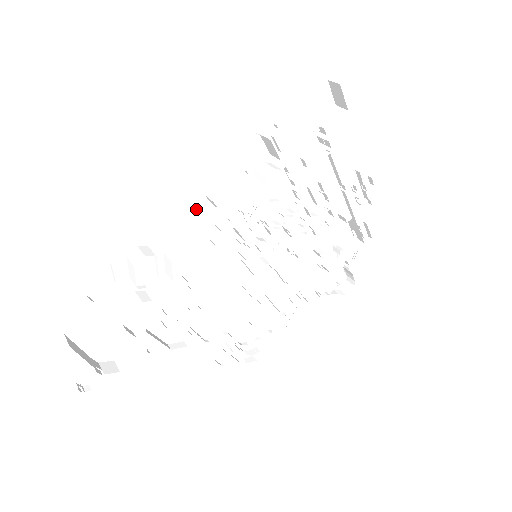
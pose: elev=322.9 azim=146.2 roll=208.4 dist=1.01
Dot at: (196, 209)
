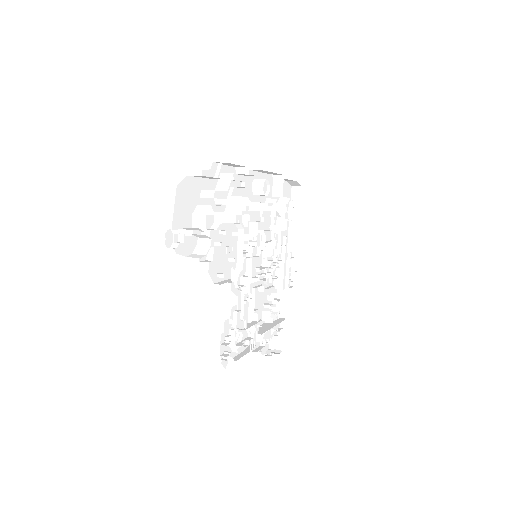
Dot at: (247, 187)
